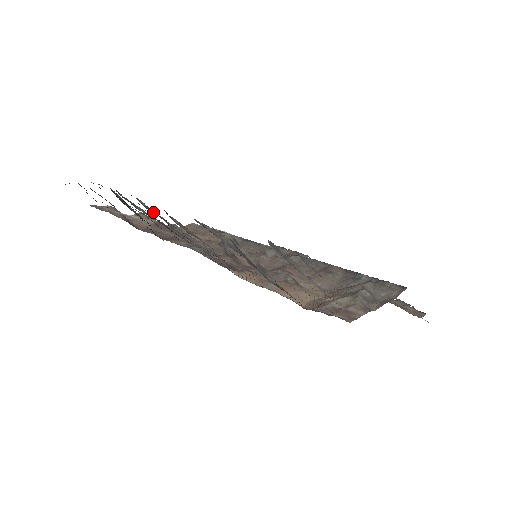
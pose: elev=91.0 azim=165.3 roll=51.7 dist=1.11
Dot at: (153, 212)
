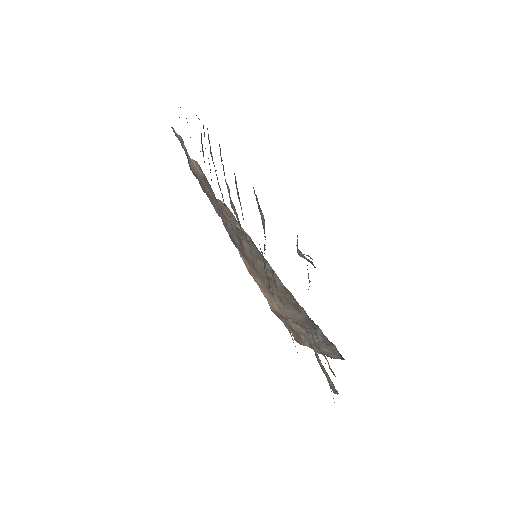
Dot at: occluded
